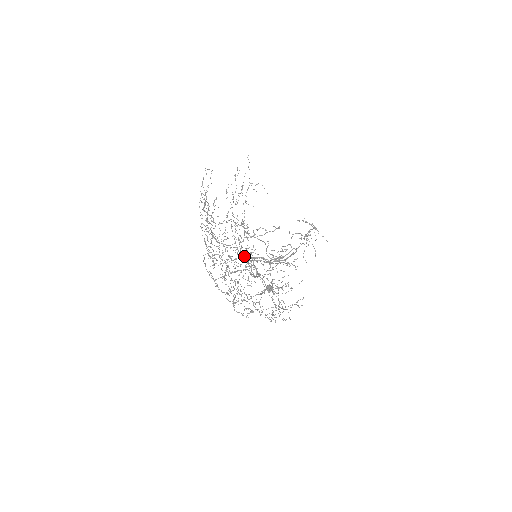
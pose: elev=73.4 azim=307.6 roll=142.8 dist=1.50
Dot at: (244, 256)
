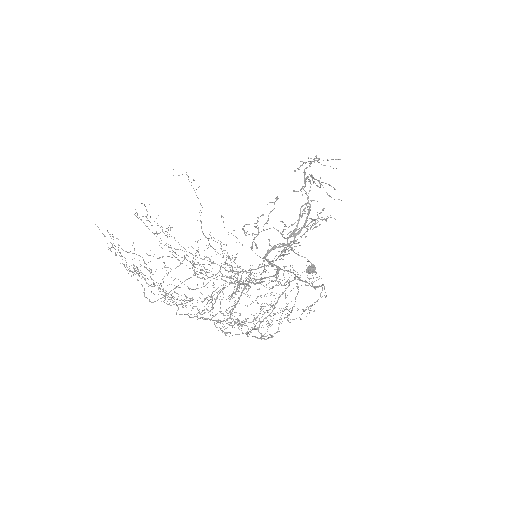
Dot at: occluded
